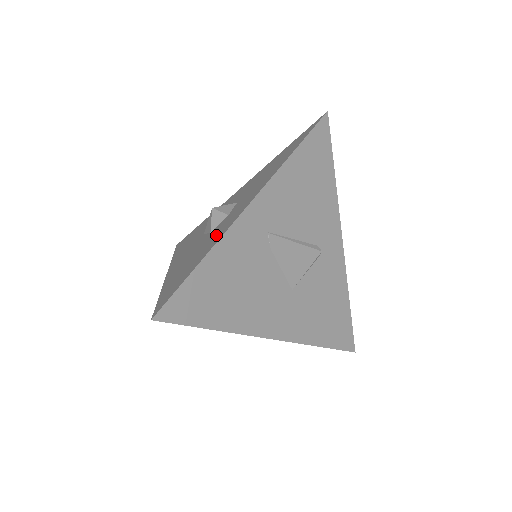
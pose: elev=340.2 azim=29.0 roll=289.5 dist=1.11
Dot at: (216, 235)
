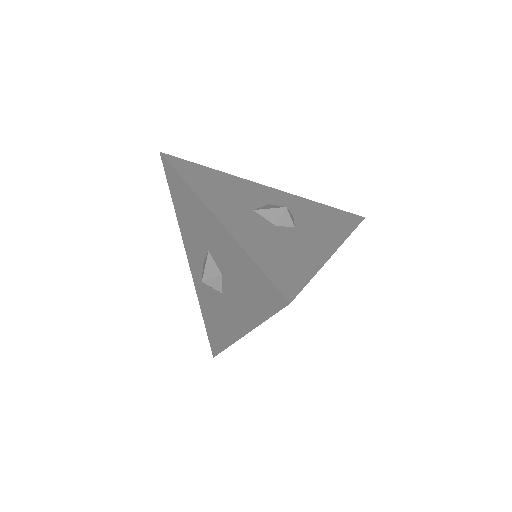
Dot at: (305, 249)
